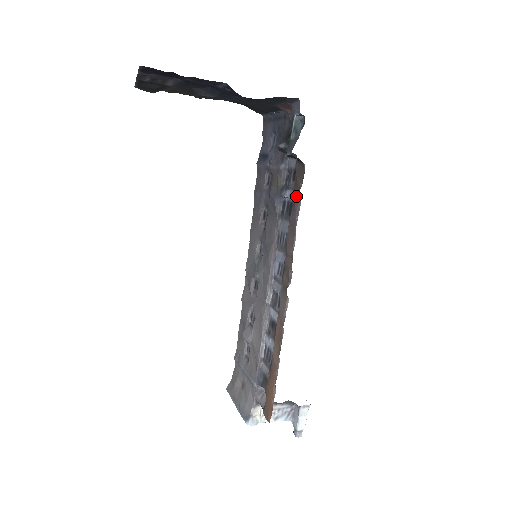
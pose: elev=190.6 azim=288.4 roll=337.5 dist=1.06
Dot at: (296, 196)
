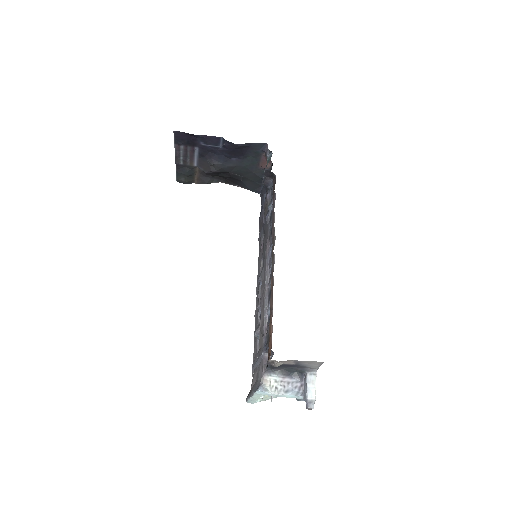
Dot at: (273, 195)
